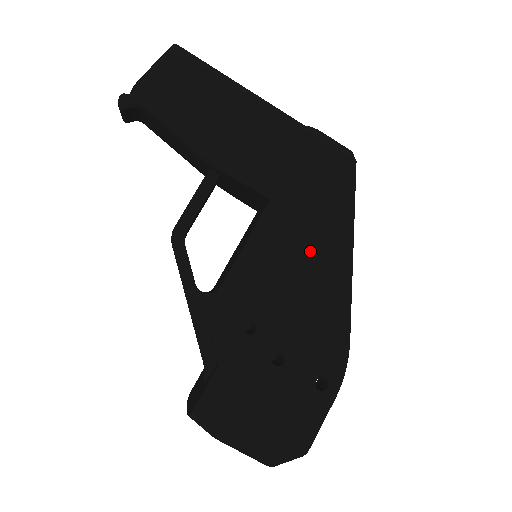
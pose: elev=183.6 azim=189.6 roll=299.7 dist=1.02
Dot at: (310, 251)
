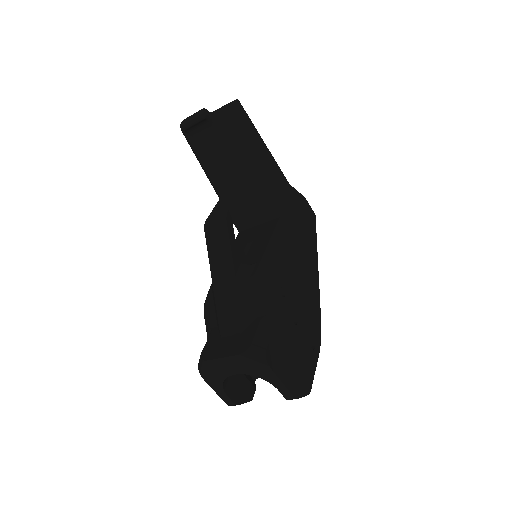
Dot at: (303, 256)
